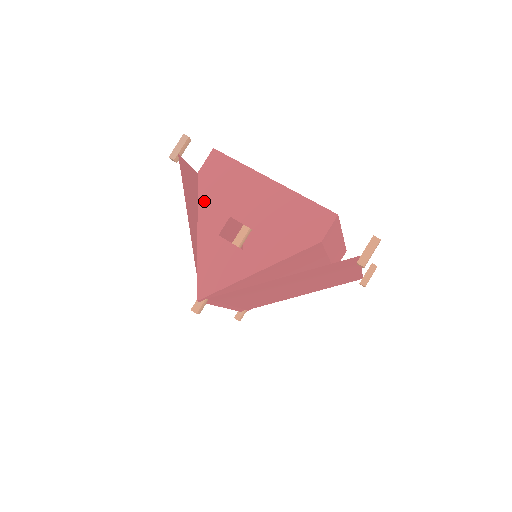
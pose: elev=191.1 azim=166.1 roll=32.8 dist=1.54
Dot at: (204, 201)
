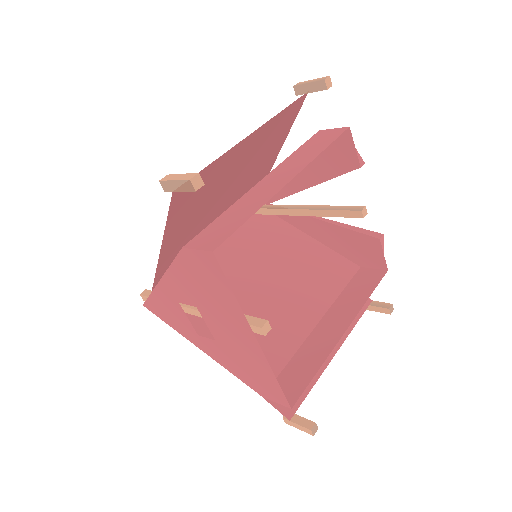
Dot at: (177, 272)
